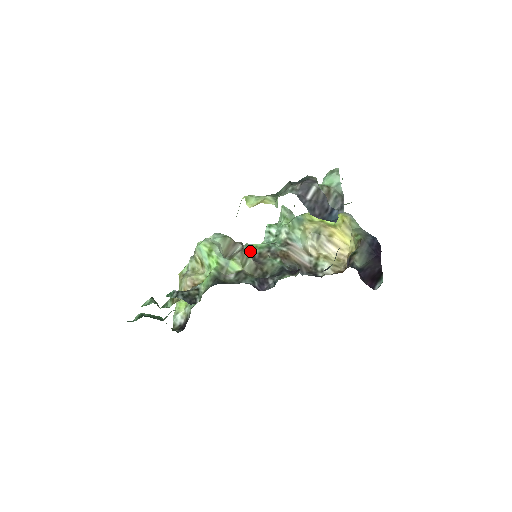
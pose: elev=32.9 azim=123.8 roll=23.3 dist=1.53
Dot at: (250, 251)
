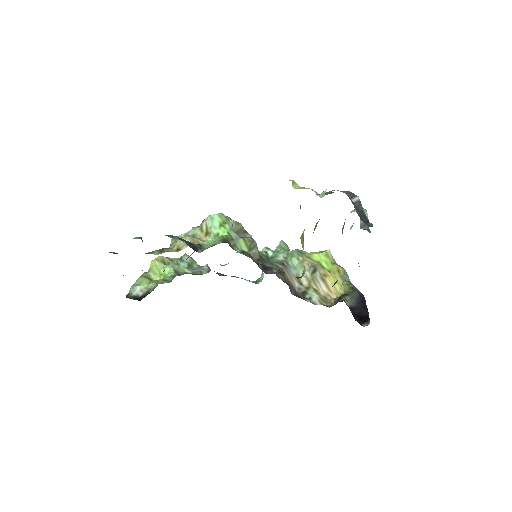
Dot at: occluded
